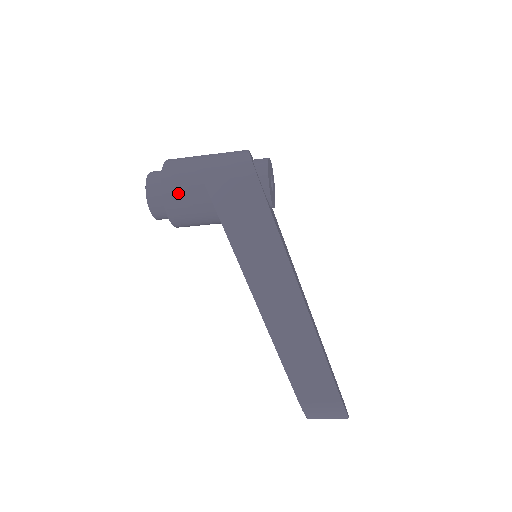
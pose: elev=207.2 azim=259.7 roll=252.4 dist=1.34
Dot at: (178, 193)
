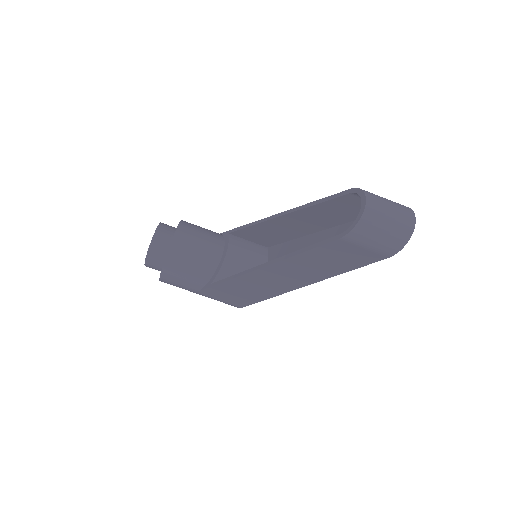
Dot at: (196, 225)
